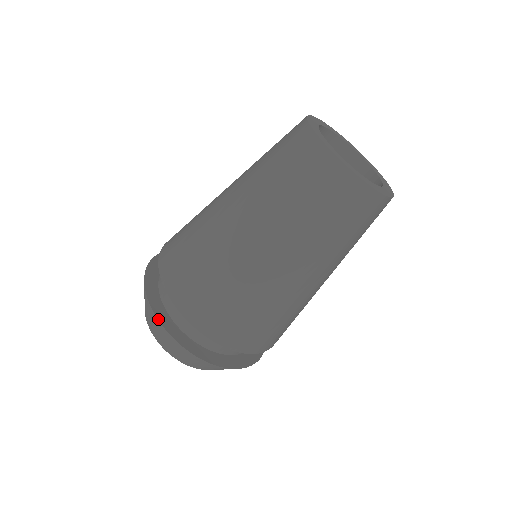
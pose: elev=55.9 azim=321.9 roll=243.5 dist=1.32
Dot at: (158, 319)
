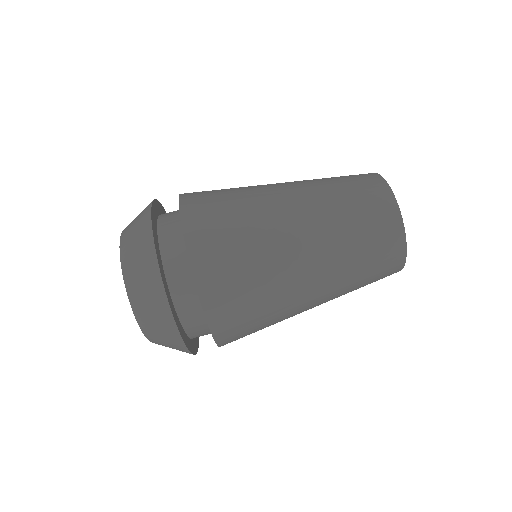
Dot at: (153, 203)
